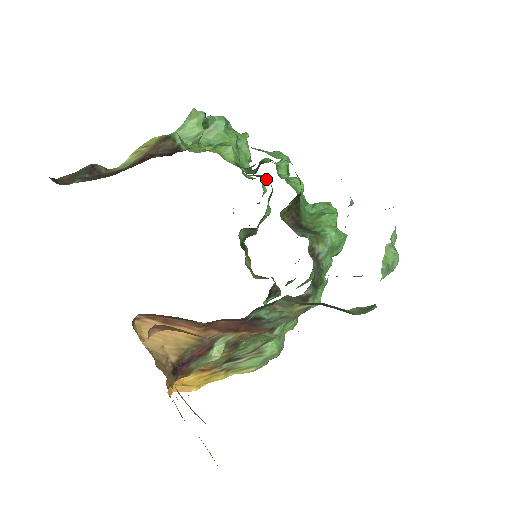
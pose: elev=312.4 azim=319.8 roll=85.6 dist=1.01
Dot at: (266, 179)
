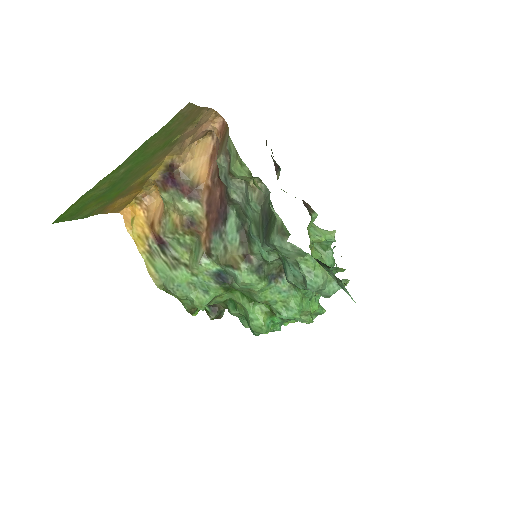
Dot at: occluded
